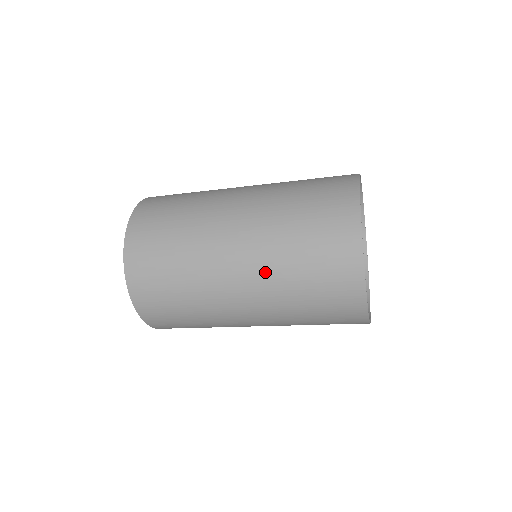
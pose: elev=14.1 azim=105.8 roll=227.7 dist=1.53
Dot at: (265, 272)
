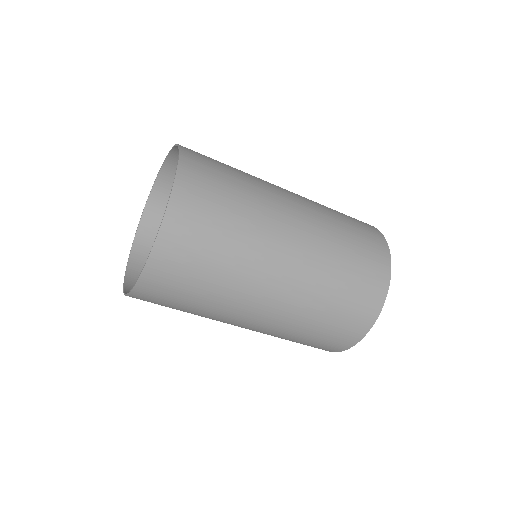
Dot at: (316, 209)
